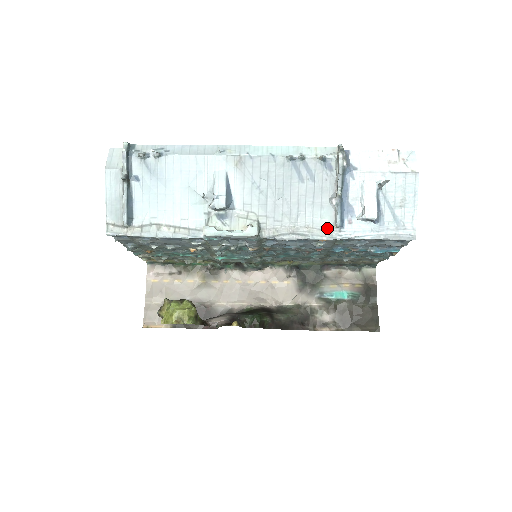
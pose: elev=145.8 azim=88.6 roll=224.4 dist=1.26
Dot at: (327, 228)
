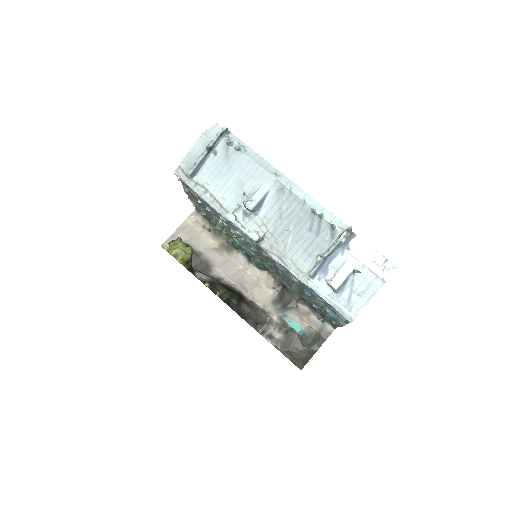
Dot at: (303, 271)
